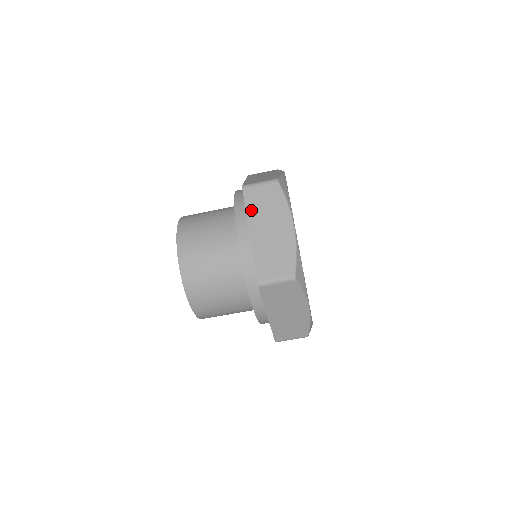
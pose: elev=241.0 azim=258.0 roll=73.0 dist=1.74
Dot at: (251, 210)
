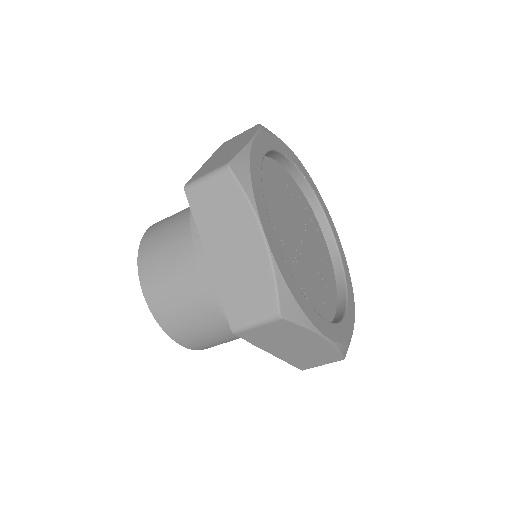
Dot at: (261, 343)
